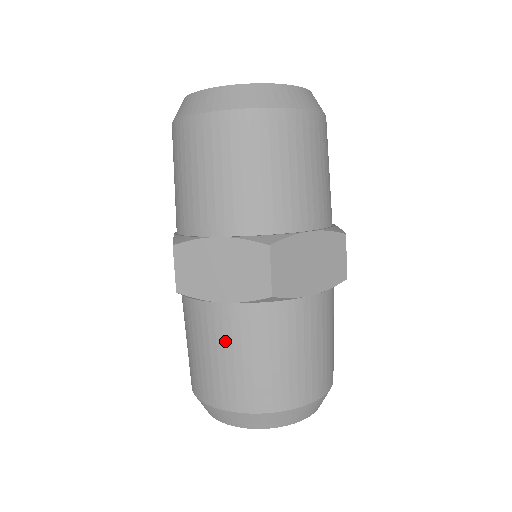
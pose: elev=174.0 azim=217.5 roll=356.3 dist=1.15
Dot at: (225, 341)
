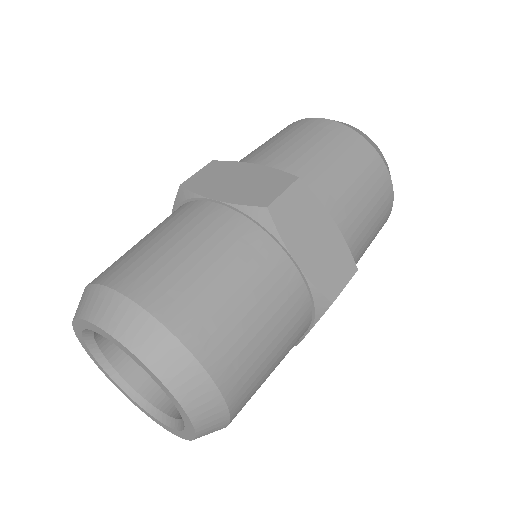
Dot at: (183, 229)
